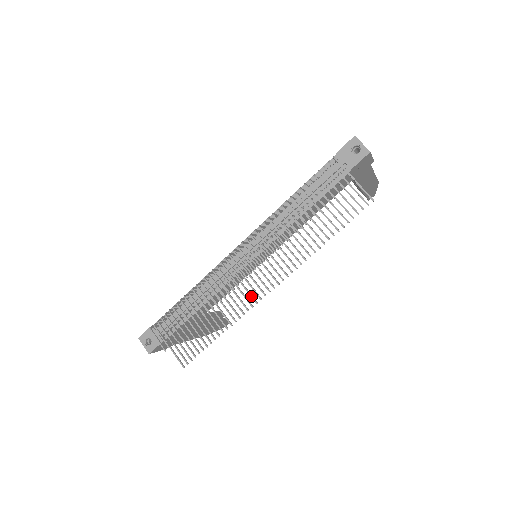
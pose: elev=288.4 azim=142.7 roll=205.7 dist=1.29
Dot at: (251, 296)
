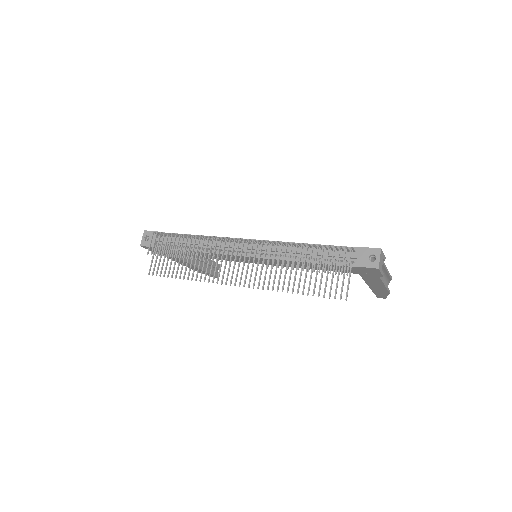
Dot at: (223, 276)
